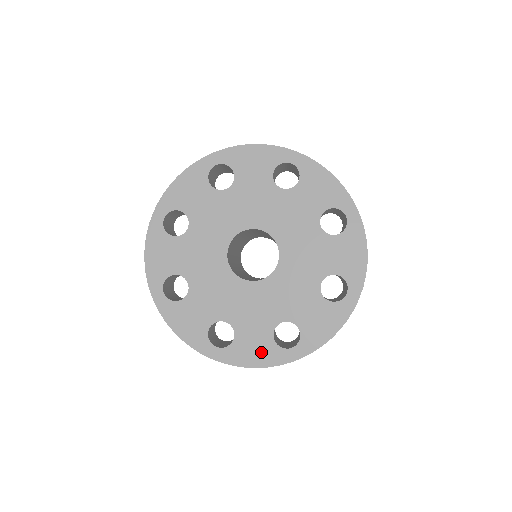
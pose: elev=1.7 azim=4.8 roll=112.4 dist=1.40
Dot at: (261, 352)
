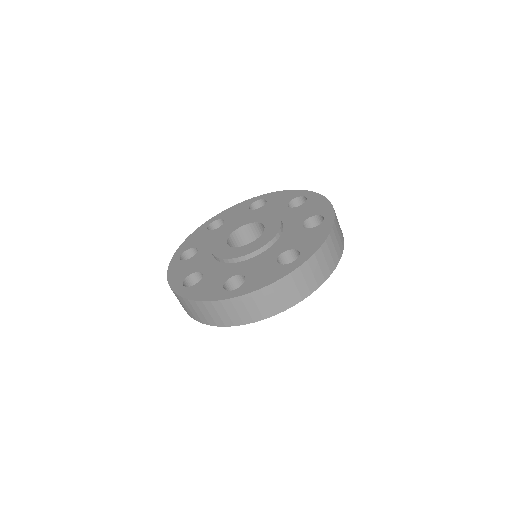
Dot at: (271, 275)
